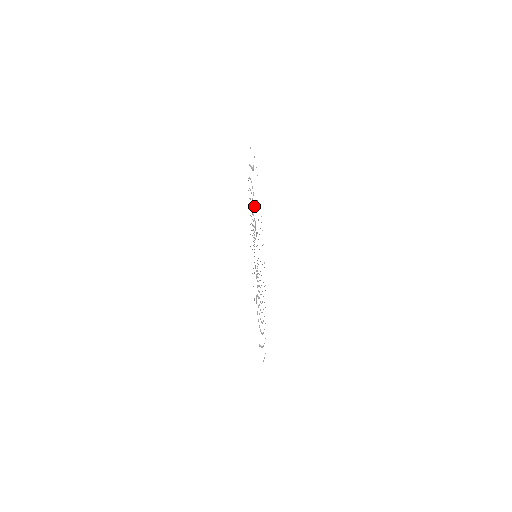
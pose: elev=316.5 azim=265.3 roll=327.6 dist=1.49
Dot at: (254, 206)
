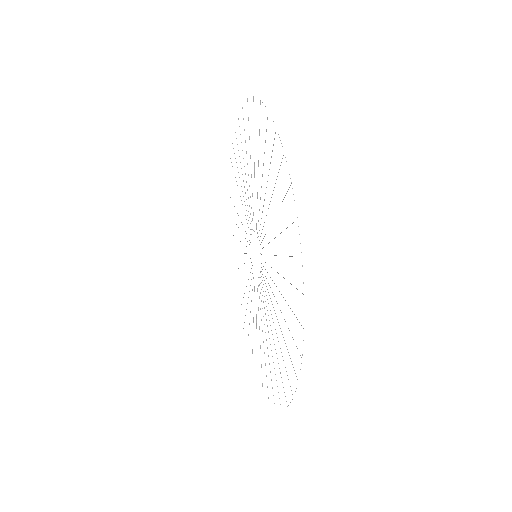
Dot at: occluded
